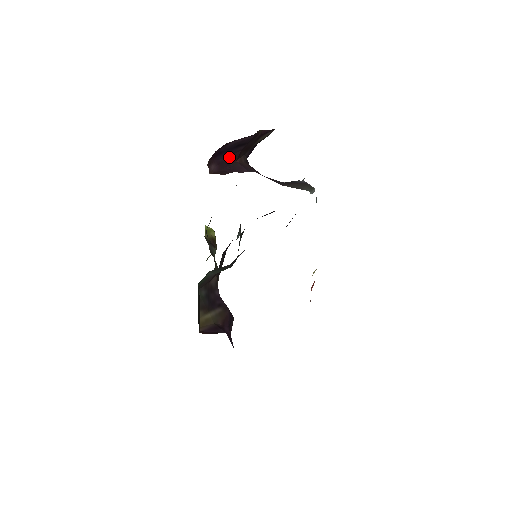
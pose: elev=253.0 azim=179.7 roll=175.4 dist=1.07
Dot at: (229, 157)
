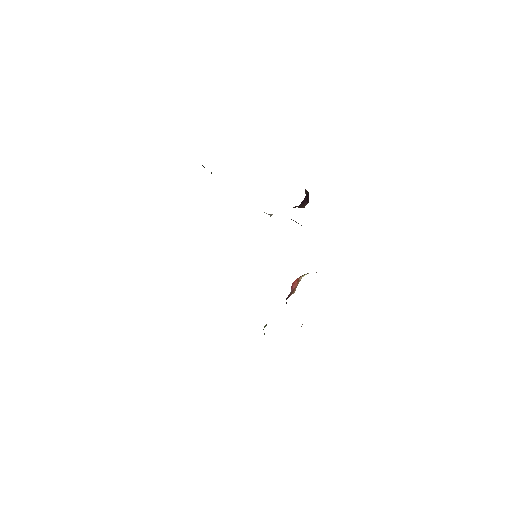
Dot at: occluded
